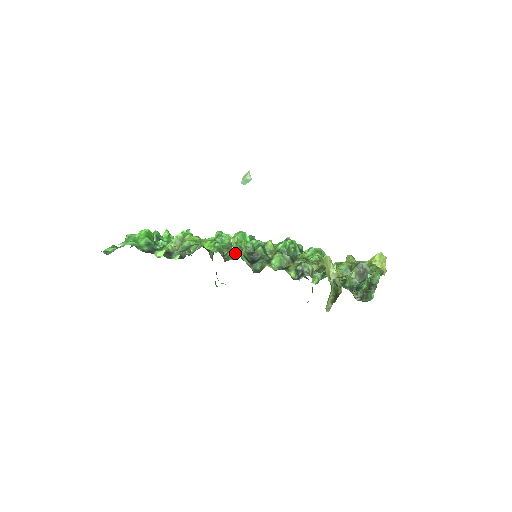
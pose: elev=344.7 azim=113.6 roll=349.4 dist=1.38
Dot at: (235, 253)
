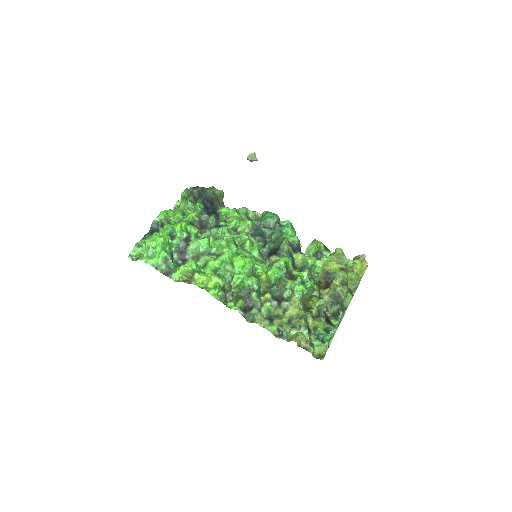
Dot at: (235, 294)
